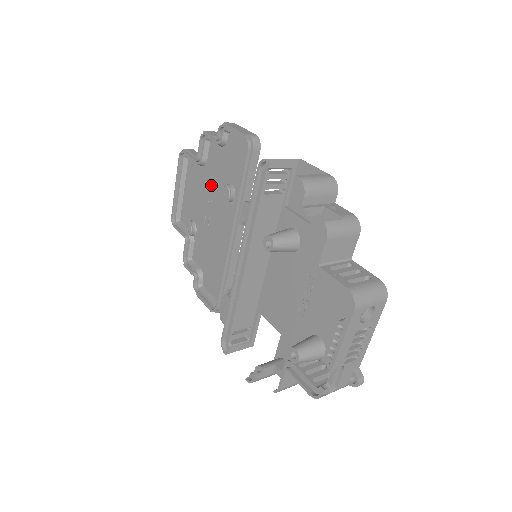
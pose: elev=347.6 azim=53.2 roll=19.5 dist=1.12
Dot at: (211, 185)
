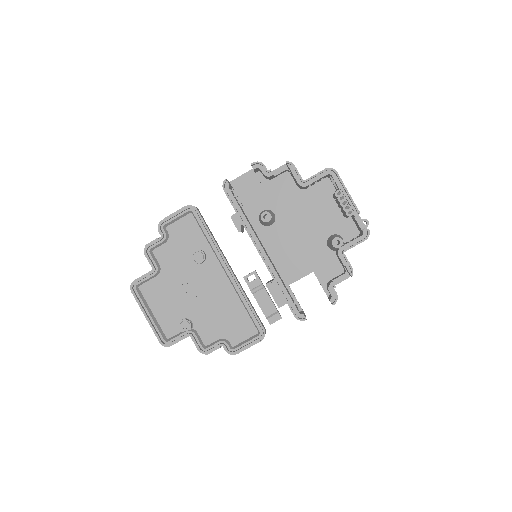
Dot at: (178, 274)
